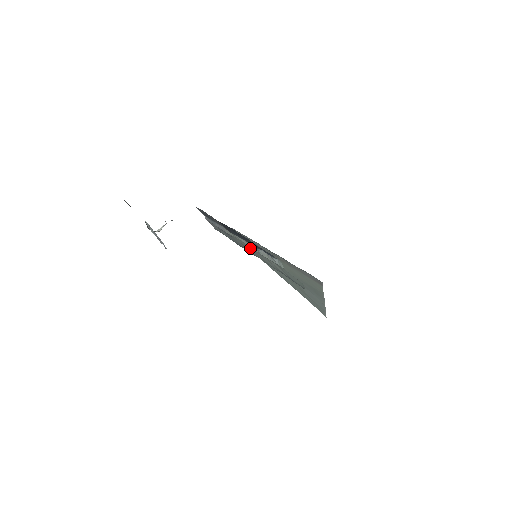
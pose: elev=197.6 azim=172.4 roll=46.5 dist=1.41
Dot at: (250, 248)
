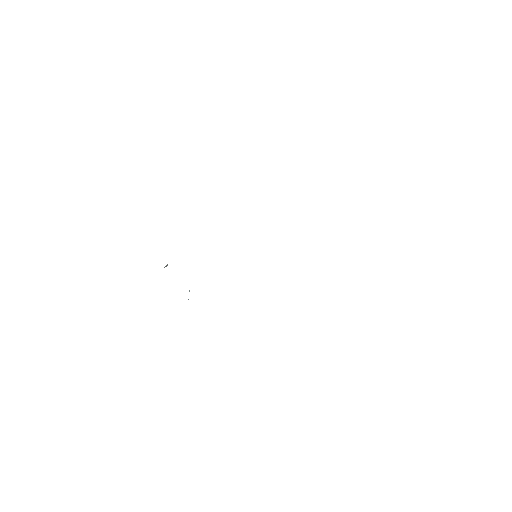
Dot at: occluded
